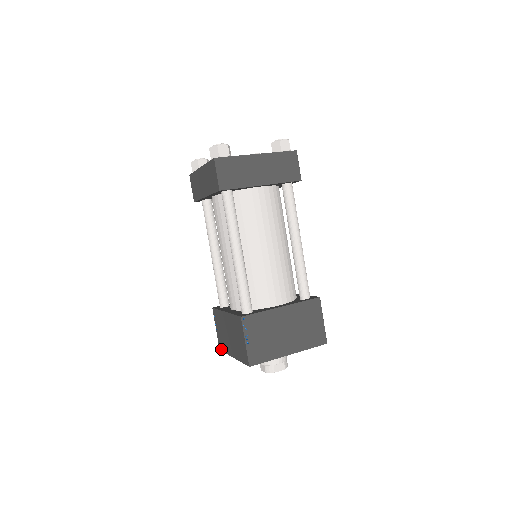
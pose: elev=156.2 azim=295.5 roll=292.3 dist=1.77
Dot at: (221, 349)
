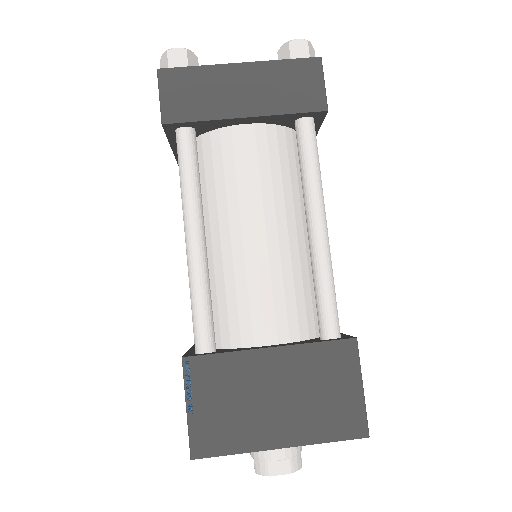
Dot at: occluded
